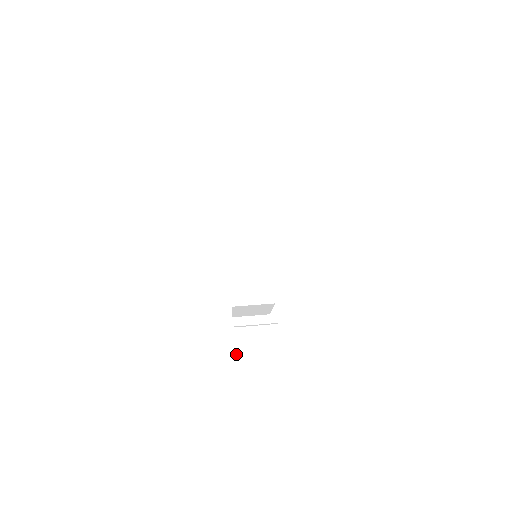
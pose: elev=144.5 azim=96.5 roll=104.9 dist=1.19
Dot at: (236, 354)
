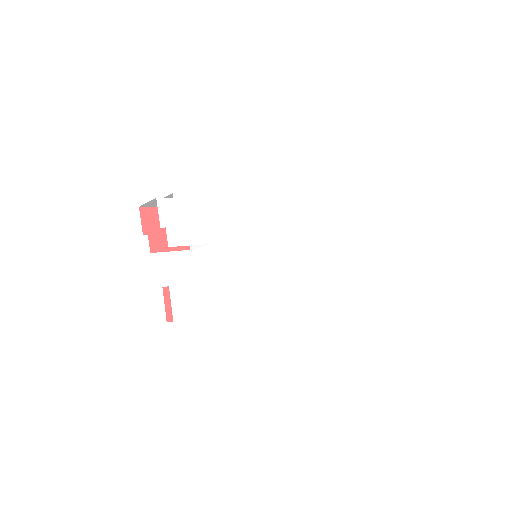
Dot at: occluded
